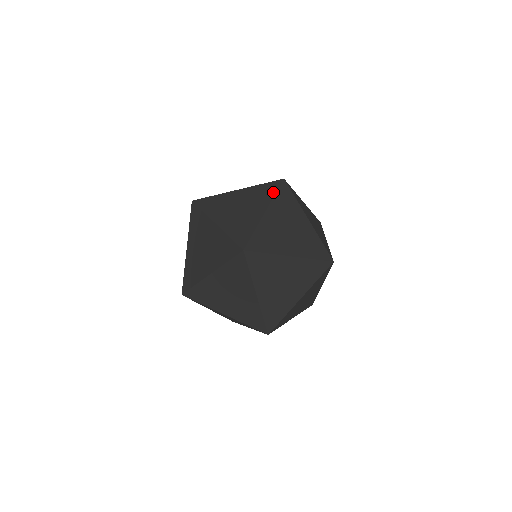
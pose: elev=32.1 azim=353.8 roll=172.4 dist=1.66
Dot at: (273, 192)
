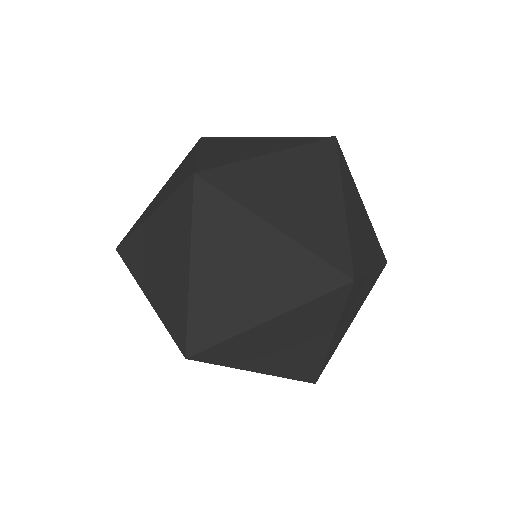
Dot at: (196, 146)
